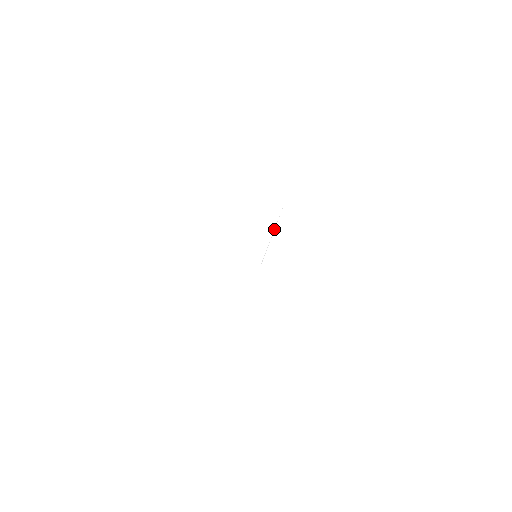
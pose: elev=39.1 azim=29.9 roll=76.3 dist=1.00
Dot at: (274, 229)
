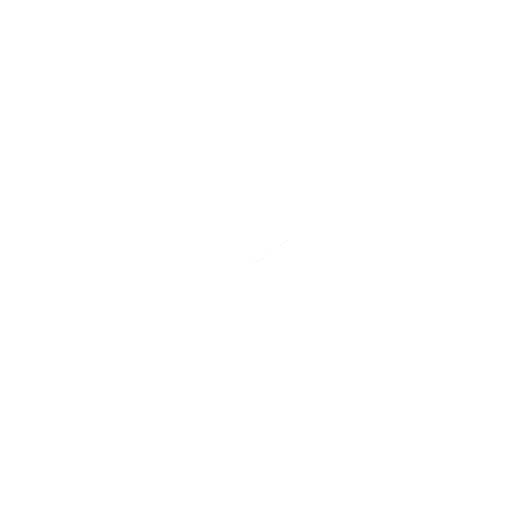
Dot at: occluded
